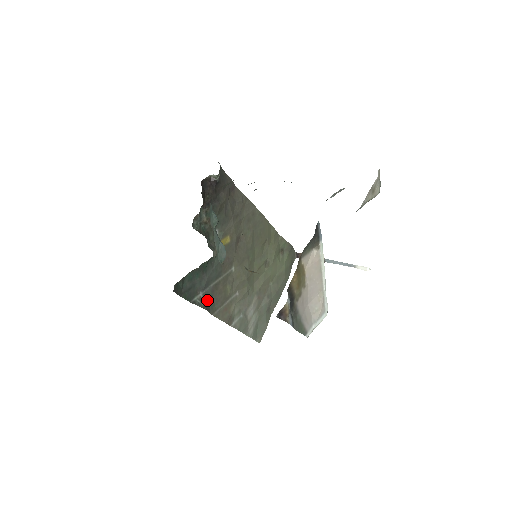
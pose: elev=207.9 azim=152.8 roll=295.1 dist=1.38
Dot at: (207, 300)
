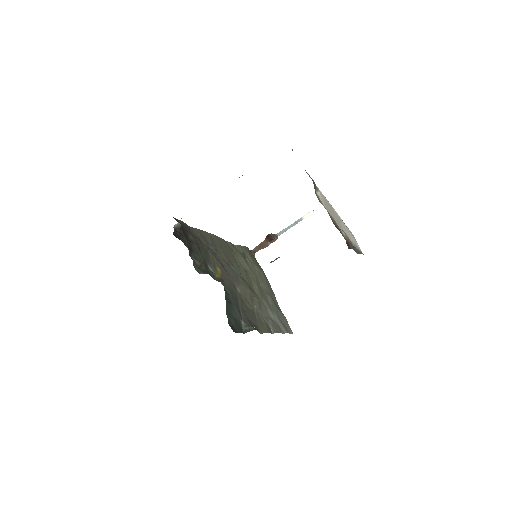
Dot at: (249, 324)
